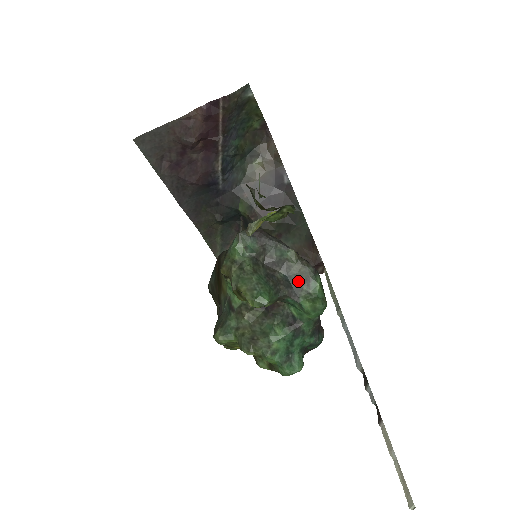
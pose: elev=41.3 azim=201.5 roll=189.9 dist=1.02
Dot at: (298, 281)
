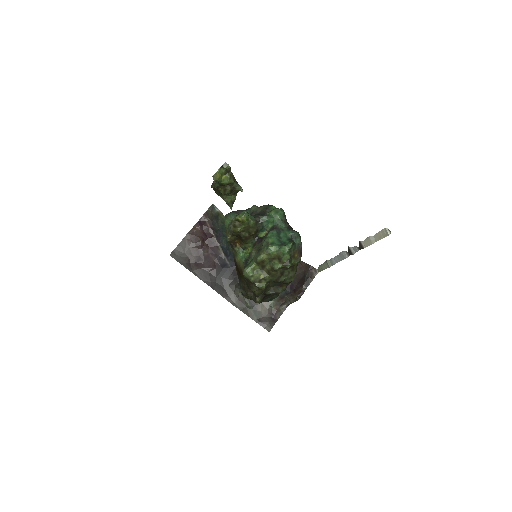
Dot at: (263, 211)
